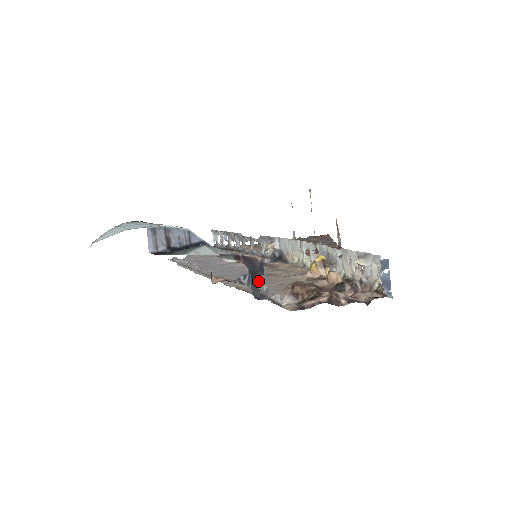
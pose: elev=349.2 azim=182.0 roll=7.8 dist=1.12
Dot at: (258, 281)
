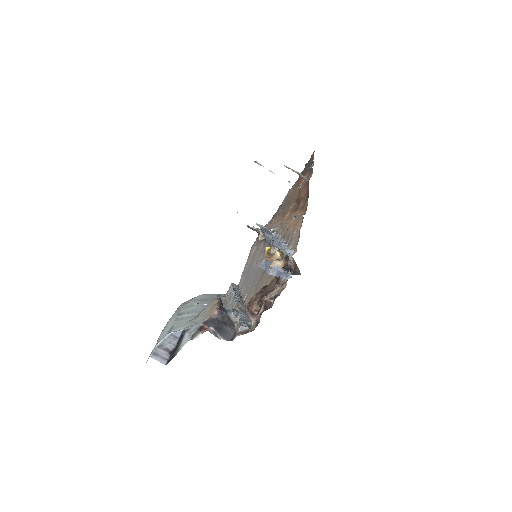
Dot at: (256, 289)
